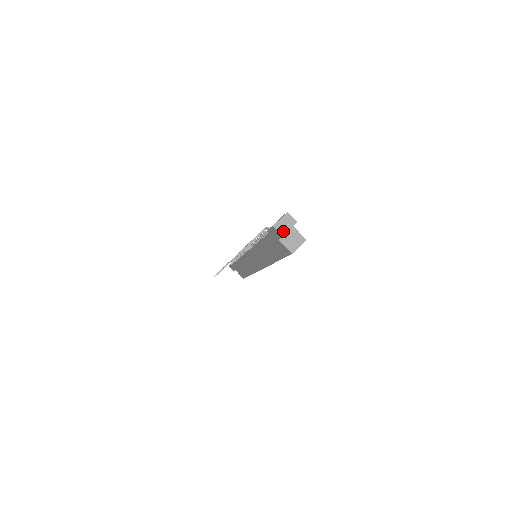
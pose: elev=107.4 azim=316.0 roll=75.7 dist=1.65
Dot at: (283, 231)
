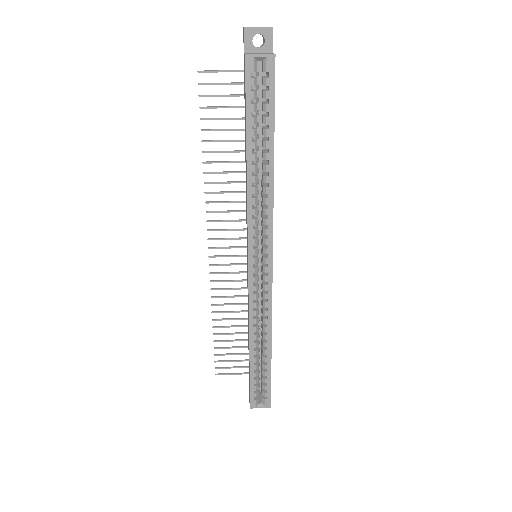
Dot at: (250, 27)
